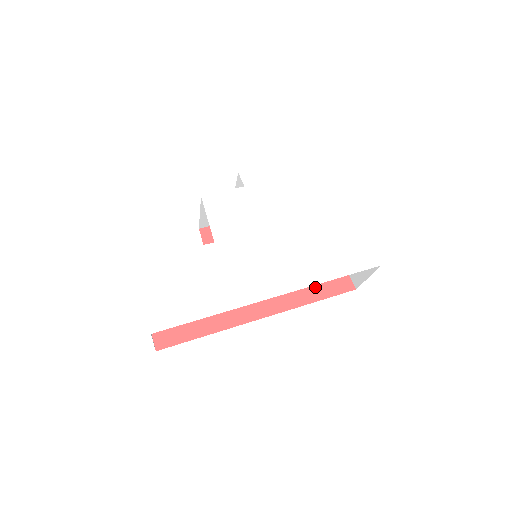
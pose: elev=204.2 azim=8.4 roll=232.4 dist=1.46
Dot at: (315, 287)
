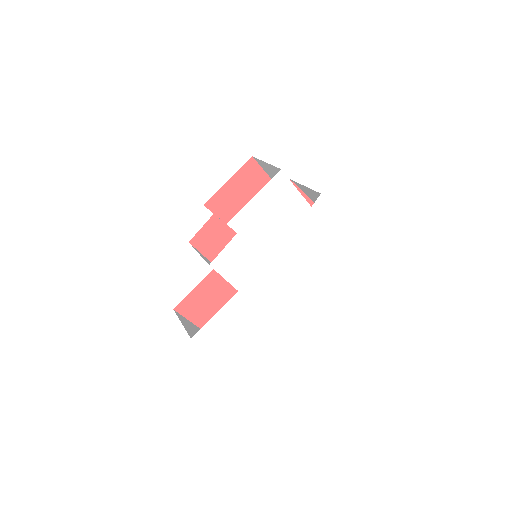
Dot at: occluded
